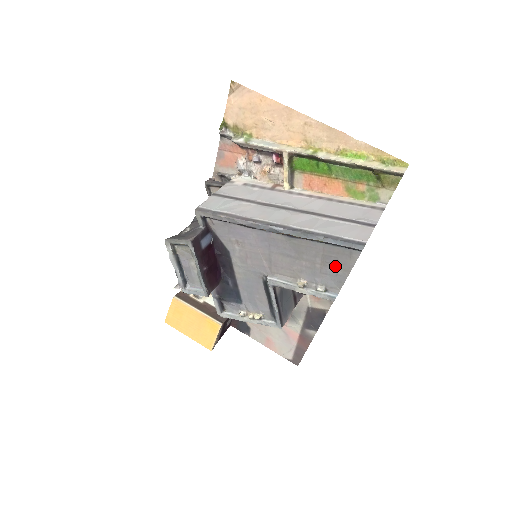
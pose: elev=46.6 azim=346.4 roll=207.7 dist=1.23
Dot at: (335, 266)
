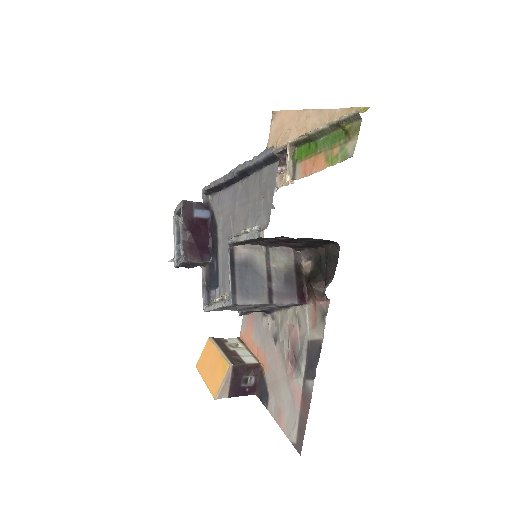
Dot at: (266, 195)
